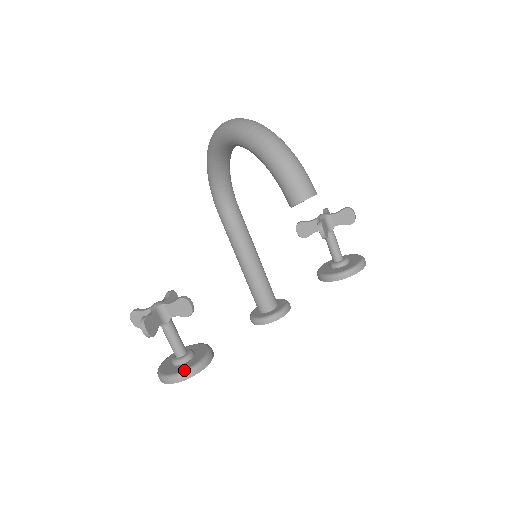
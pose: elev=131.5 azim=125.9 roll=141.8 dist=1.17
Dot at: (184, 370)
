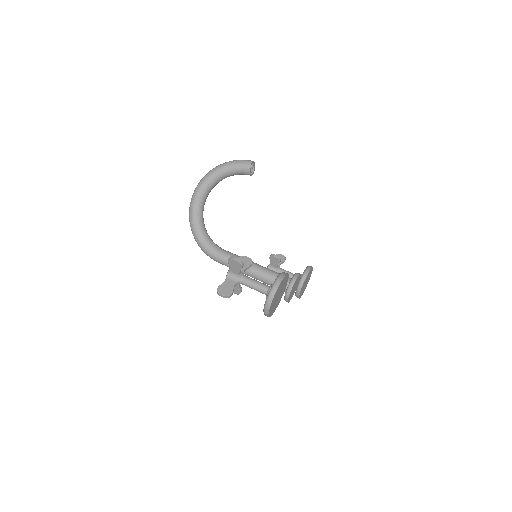
Dot at: (278, 275)
